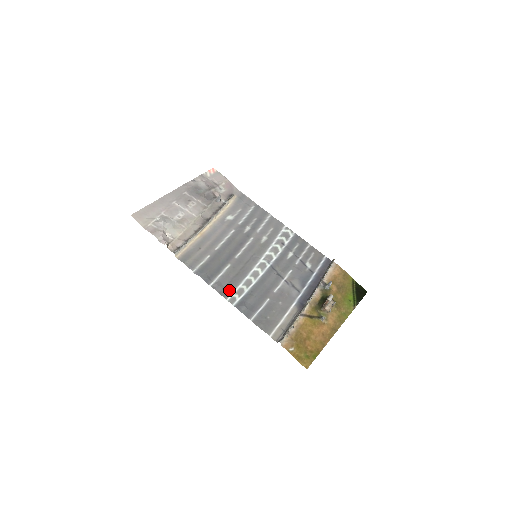
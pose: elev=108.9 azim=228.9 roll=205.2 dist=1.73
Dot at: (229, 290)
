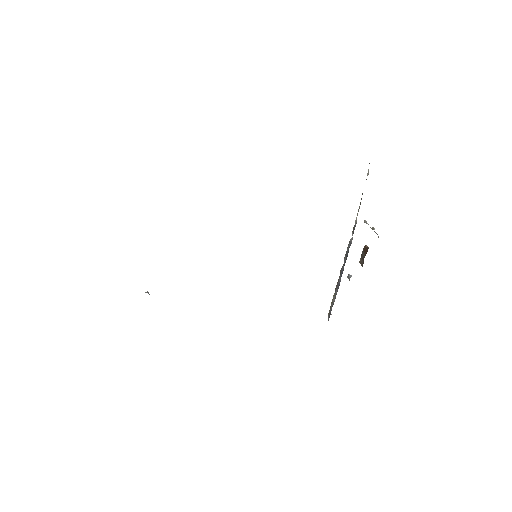
Dot at: occluded
